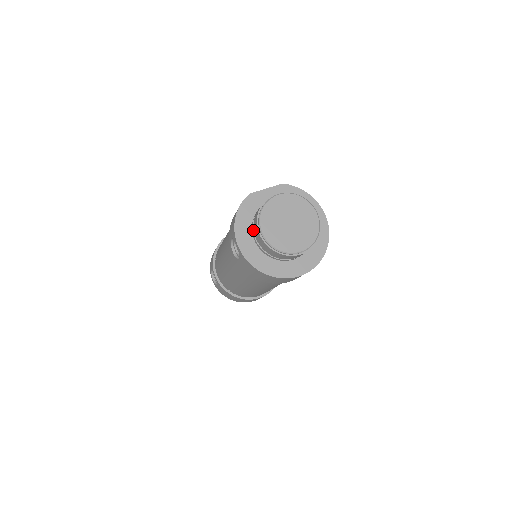
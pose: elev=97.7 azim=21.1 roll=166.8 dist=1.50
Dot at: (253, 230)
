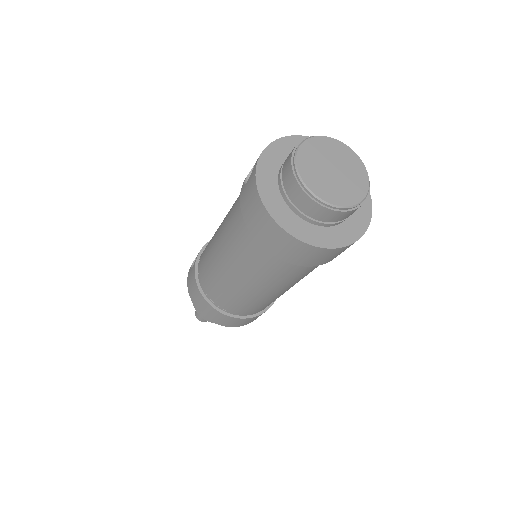
Dot at: occluded
